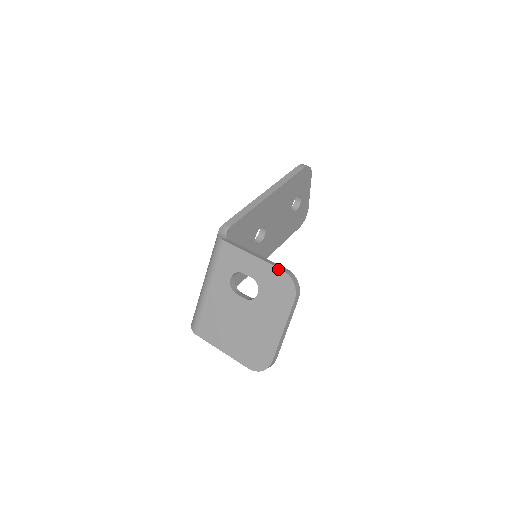
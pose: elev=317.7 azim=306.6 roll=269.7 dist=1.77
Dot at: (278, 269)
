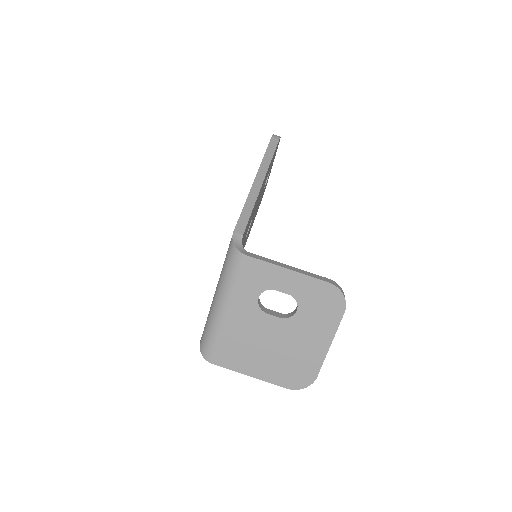
Dot at: (323, 282)
